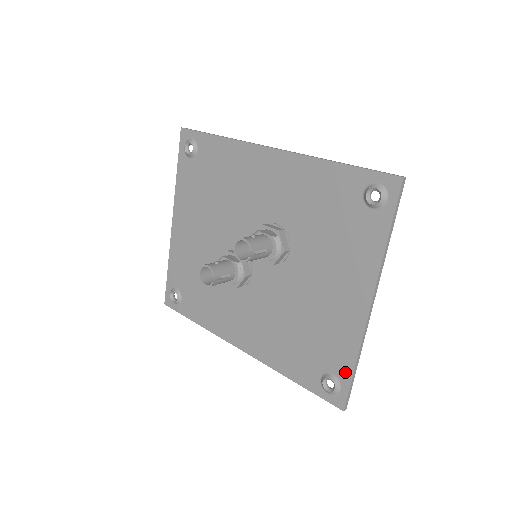
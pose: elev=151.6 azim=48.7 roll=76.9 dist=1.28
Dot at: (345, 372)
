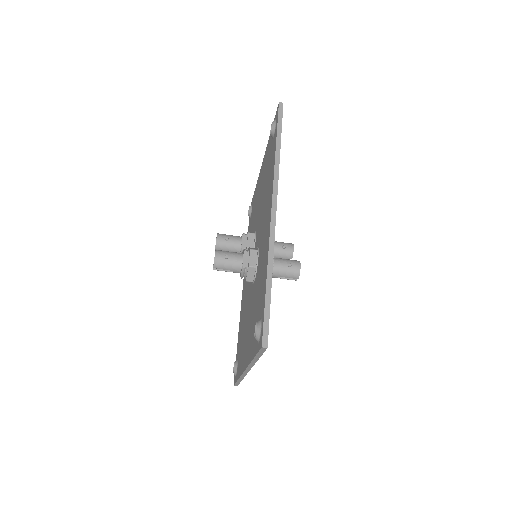
Dot at: (237, 374)
